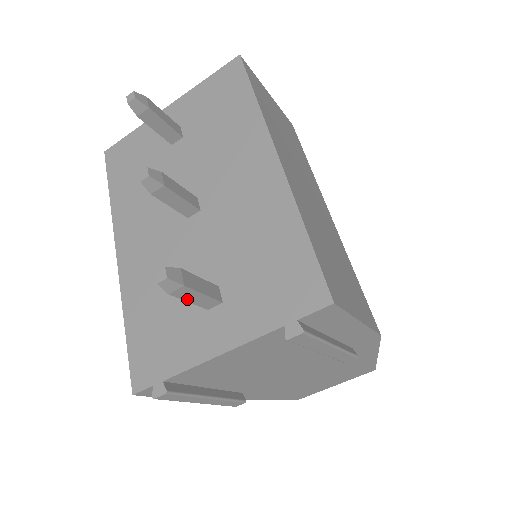
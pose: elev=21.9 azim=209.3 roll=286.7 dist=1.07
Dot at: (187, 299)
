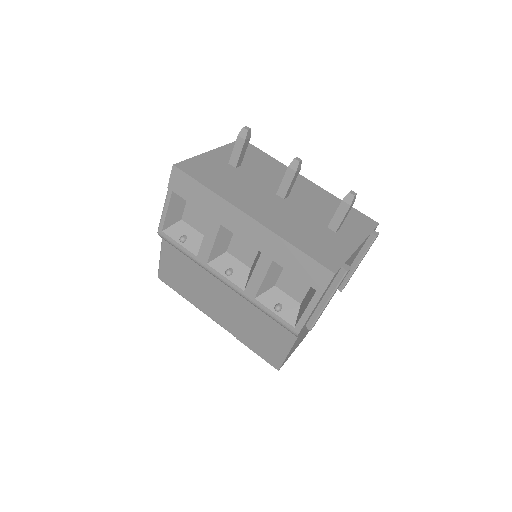
Dot at: (345, 216)
